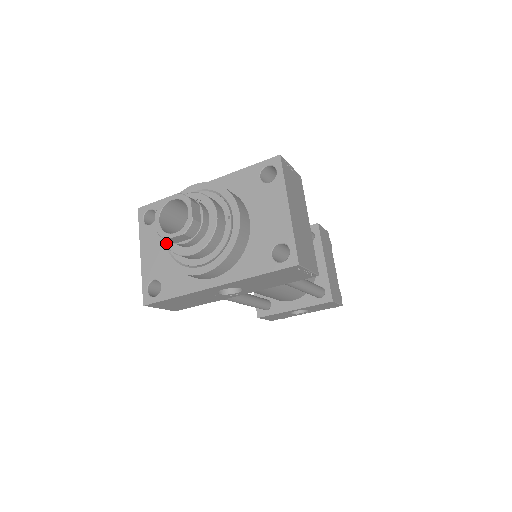
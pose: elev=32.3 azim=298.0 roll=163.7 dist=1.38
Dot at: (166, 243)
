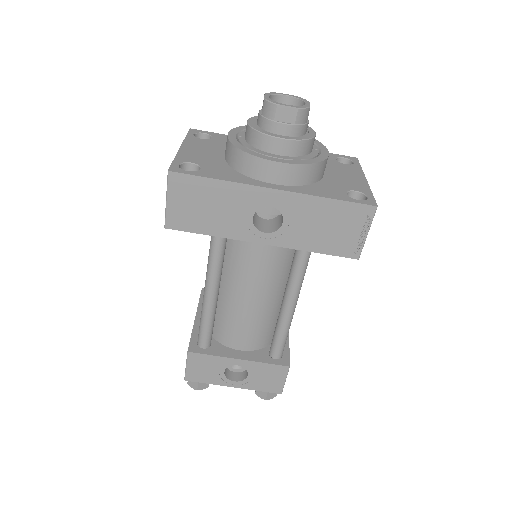
Dot at: (251, 125)
